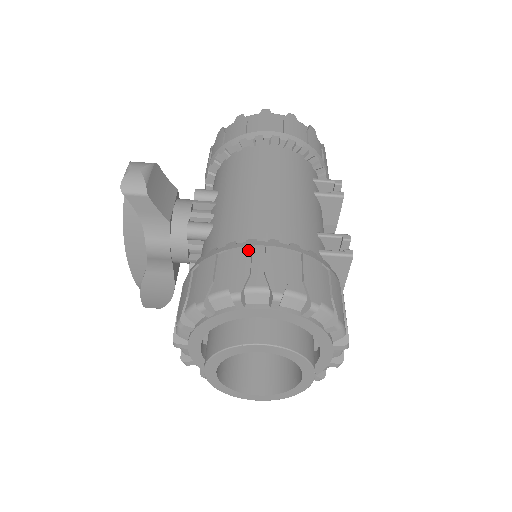
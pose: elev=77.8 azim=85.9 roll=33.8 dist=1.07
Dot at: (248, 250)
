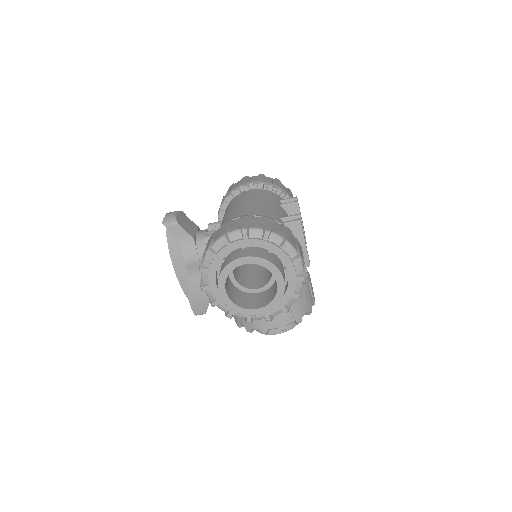
Dot at: (230, 221)
